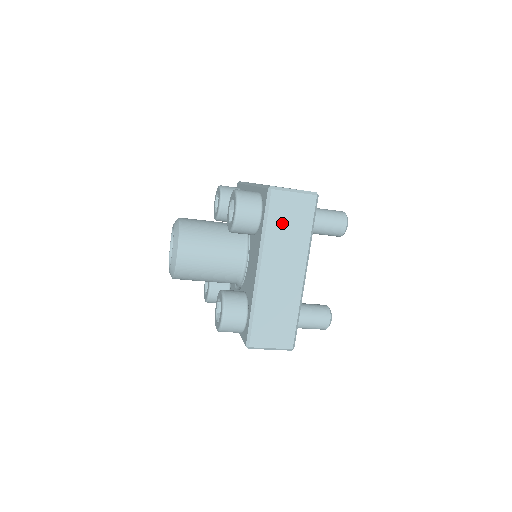
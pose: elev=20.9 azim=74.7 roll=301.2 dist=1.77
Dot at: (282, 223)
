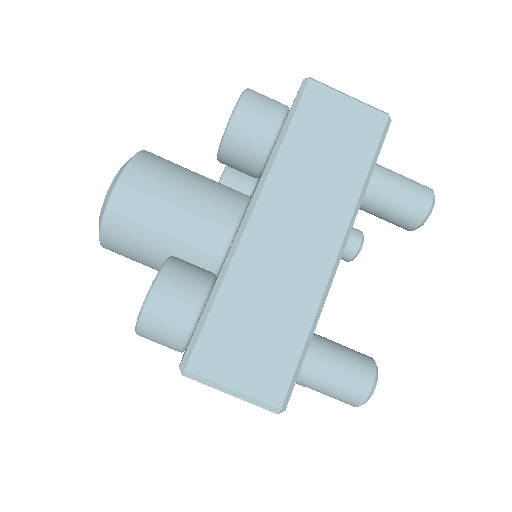
Dot at: (316, 140)
